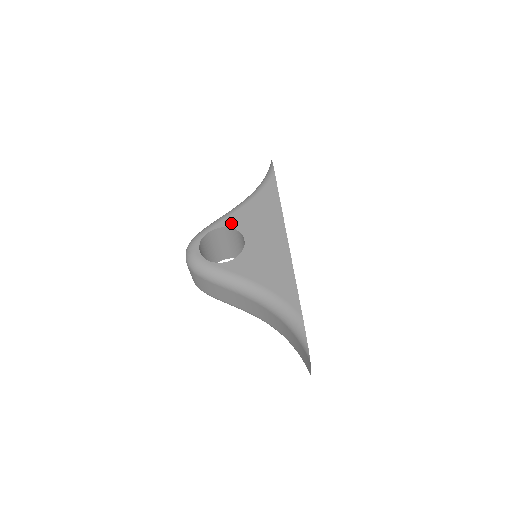
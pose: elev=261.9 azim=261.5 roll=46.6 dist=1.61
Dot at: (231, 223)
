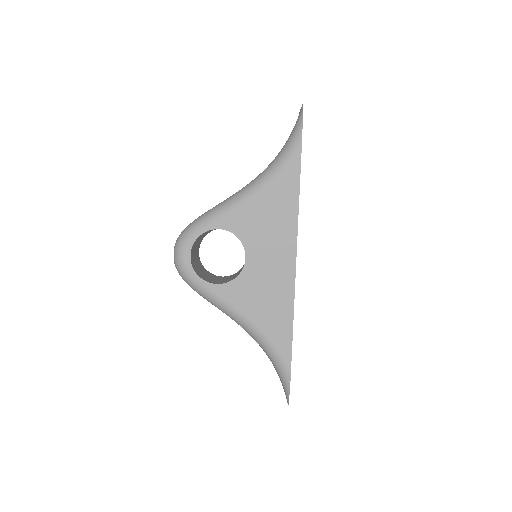
Dot at: (232, 225)
